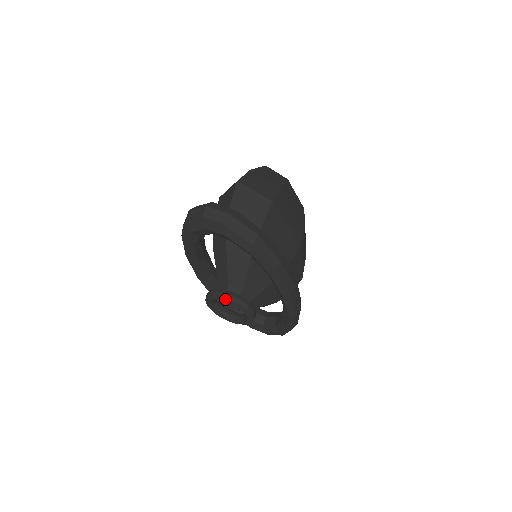
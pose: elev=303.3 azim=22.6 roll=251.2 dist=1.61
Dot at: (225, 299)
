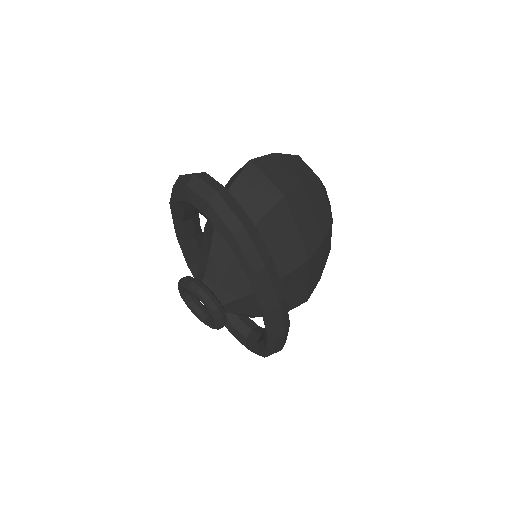
Dot at: (193, 291)
